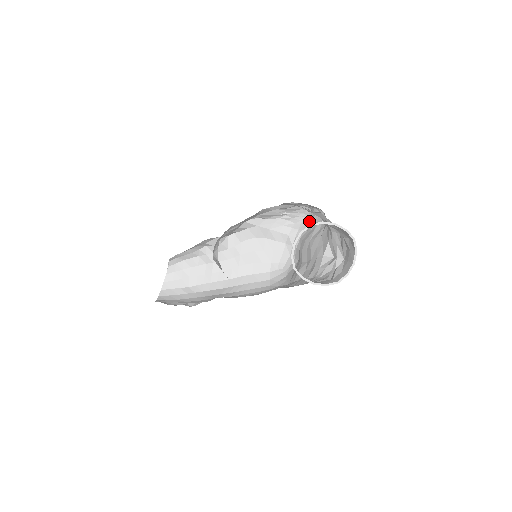
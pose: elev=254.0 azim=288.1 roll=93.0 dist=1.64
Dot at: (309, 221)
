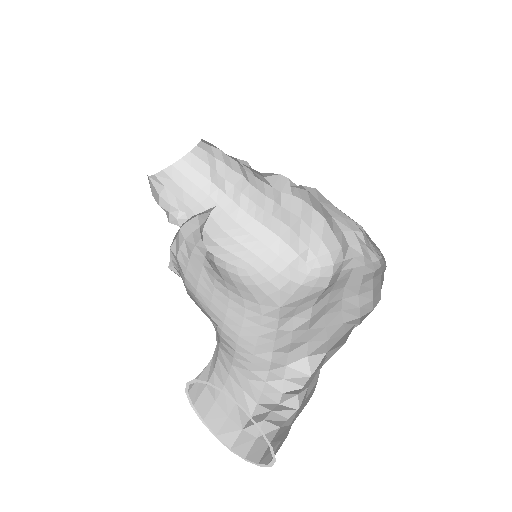
Dot at: (376, 268)
